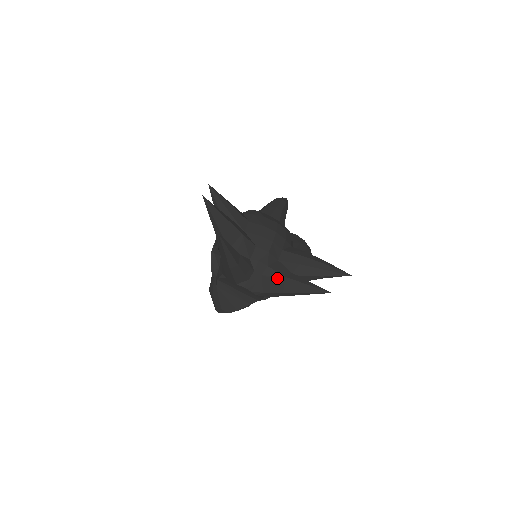
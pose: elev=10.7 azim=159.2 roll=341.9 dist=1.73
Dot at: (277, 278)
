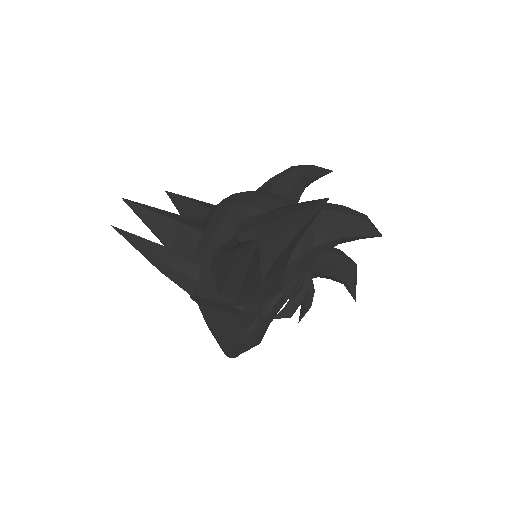
Dot at: (219, 261)
